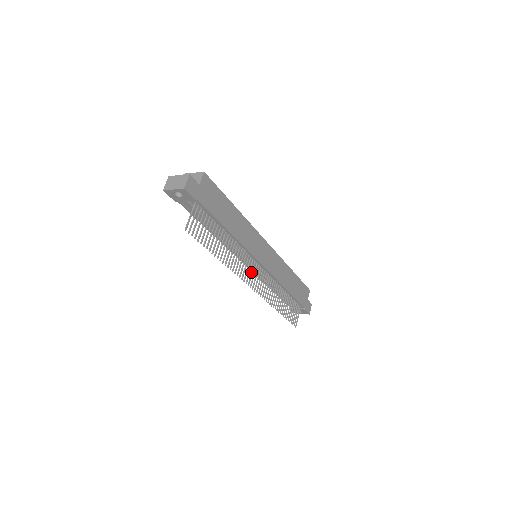
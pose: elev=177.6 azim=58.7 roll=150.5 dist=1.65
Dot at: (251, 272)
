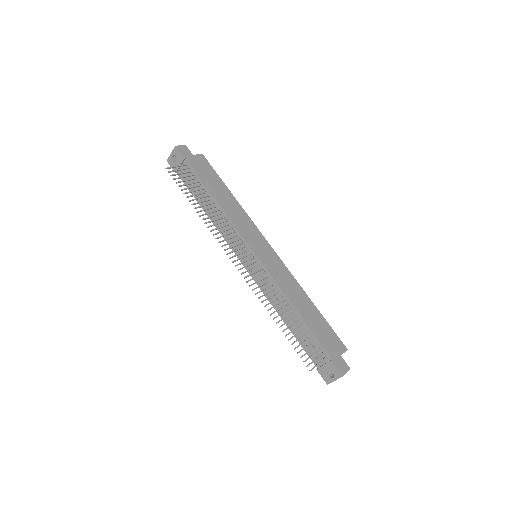
Dot at: (239, 253)
